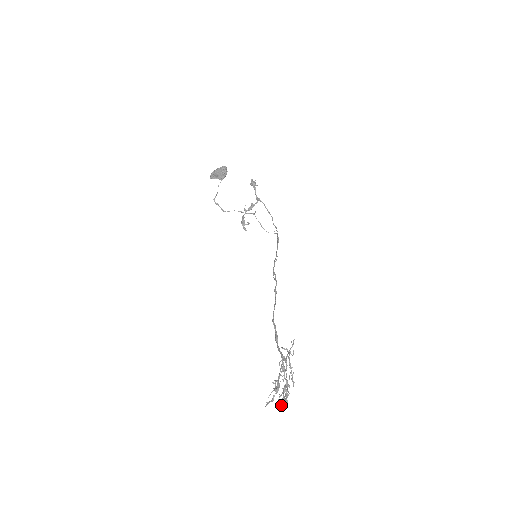
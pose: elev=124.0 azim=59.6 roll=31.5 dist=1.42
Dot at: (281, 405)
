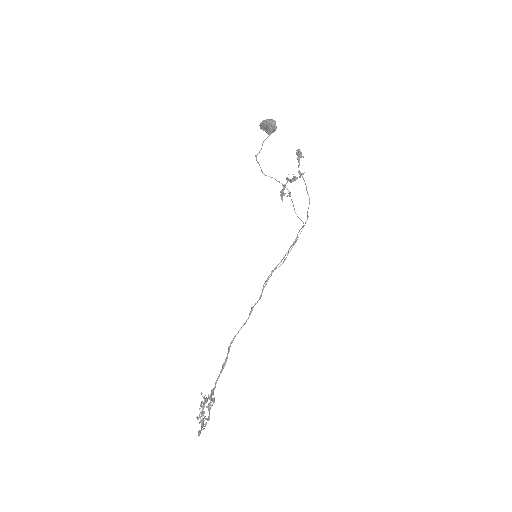
Dot at: occluded
